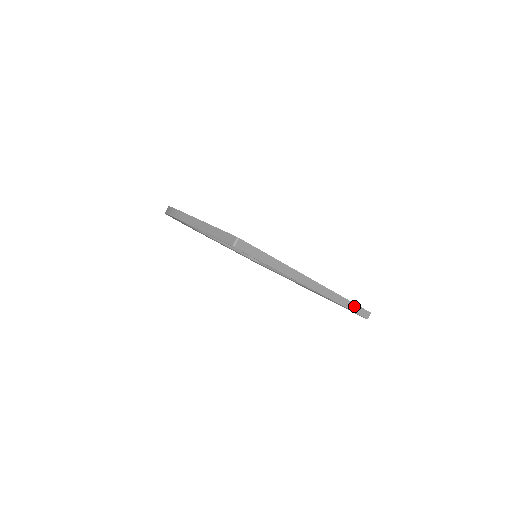
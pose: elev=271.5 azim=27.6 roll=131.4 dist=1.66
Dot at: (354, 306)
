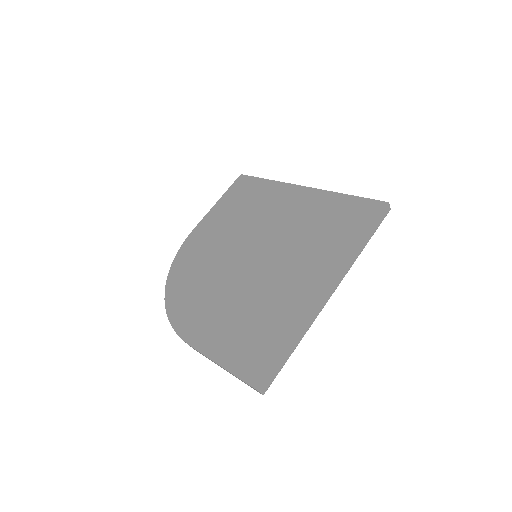
Dot at: (372, 231)
